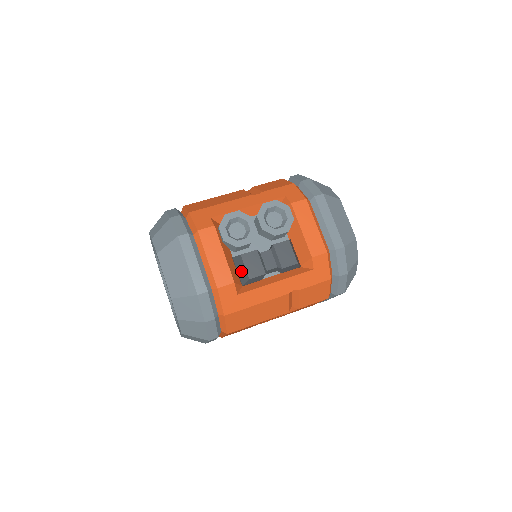
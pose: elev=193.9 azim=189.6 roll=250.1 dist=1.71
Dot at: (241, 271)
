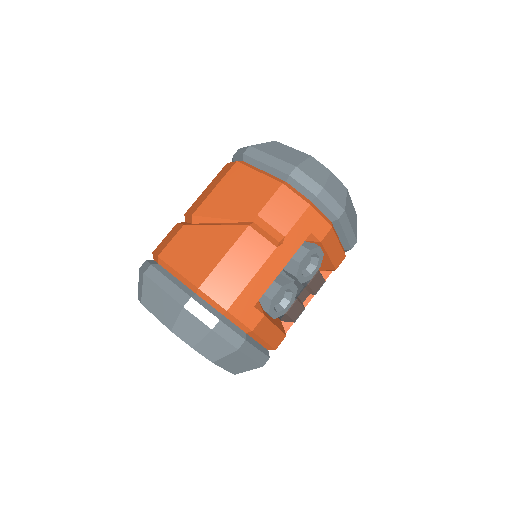
Dot at: (283, 318)
